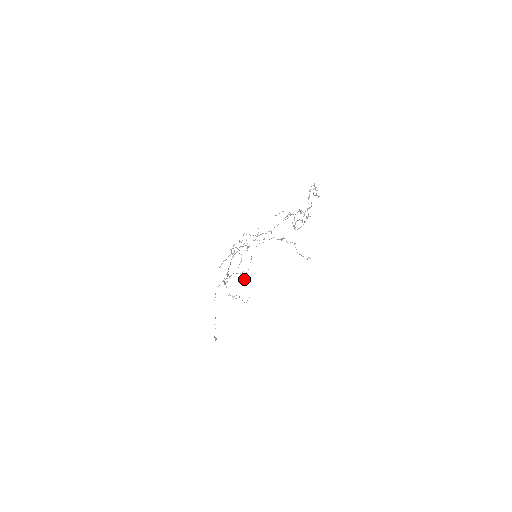
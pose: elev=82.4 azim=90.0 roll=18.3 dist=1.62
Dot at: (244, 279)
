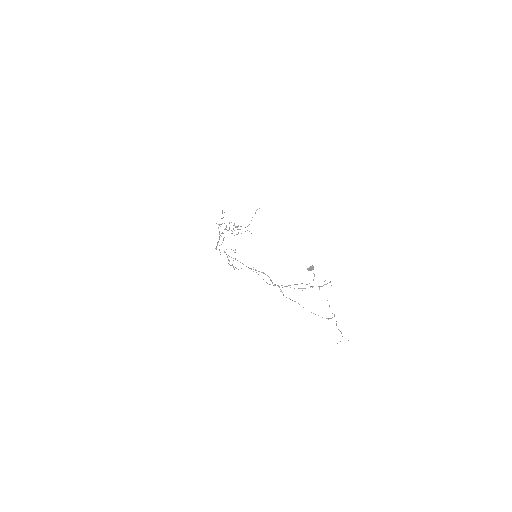
Dot at: occluded
